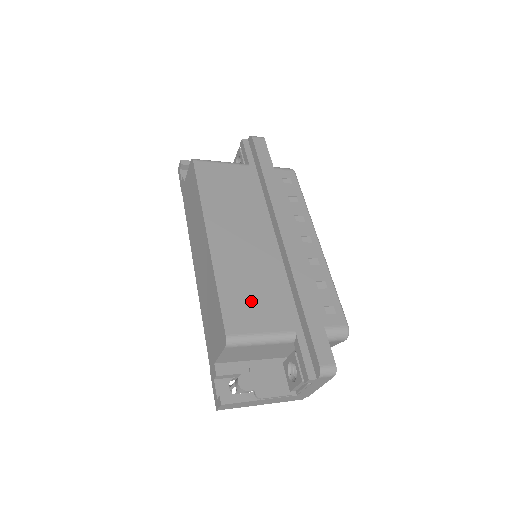
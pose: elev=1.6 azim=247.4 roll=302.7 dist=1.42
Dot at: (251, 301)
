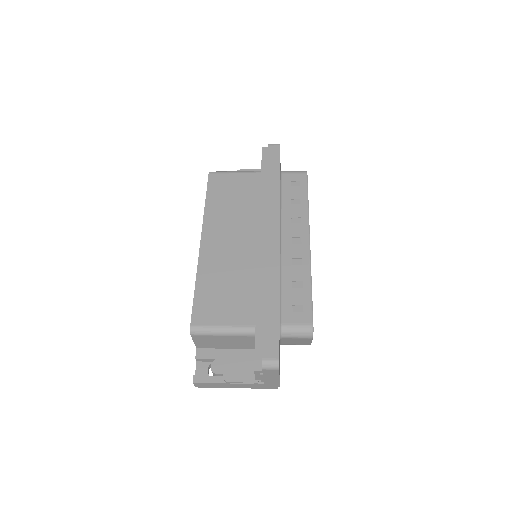
Dot at: (222, 297)
